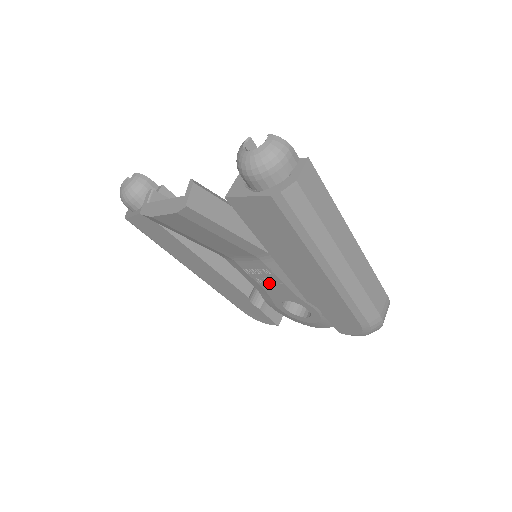
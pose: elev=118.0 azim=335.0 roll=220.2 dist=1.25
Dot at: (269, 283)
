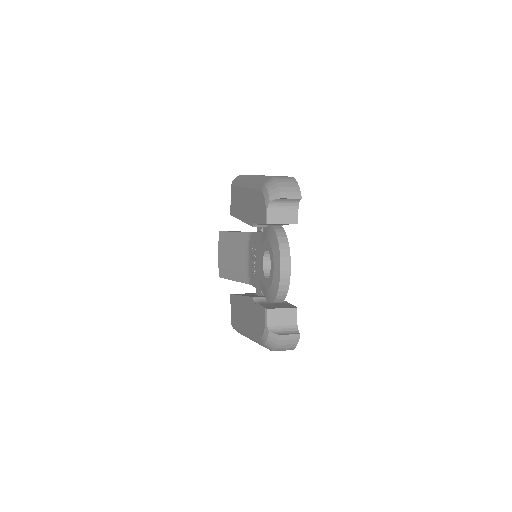
Dot at: (256, 262)
